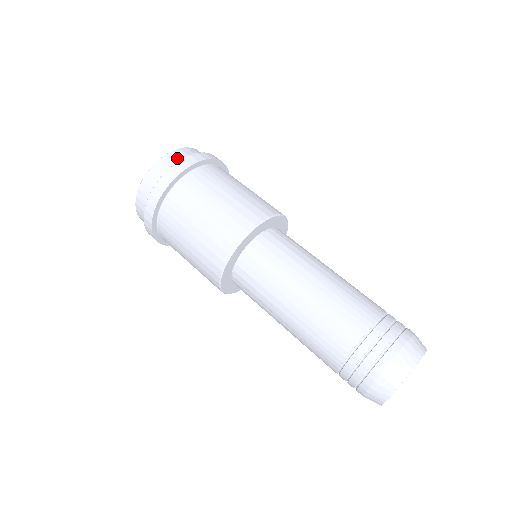
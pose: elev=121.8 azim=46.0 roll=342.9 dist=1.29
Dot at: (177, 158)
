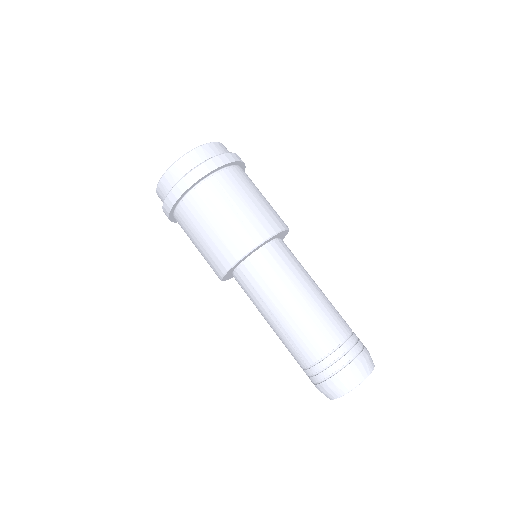
Dot at: (217, 150)
